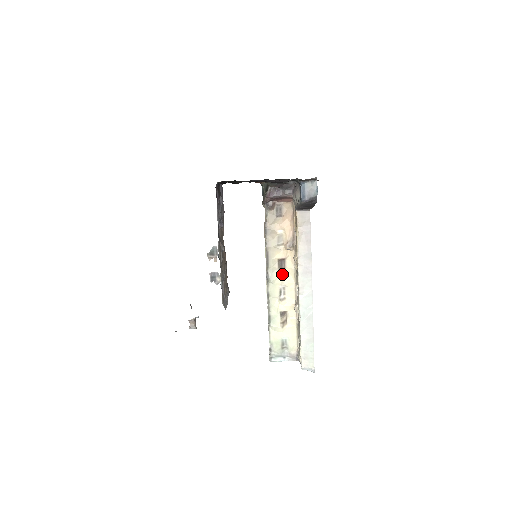
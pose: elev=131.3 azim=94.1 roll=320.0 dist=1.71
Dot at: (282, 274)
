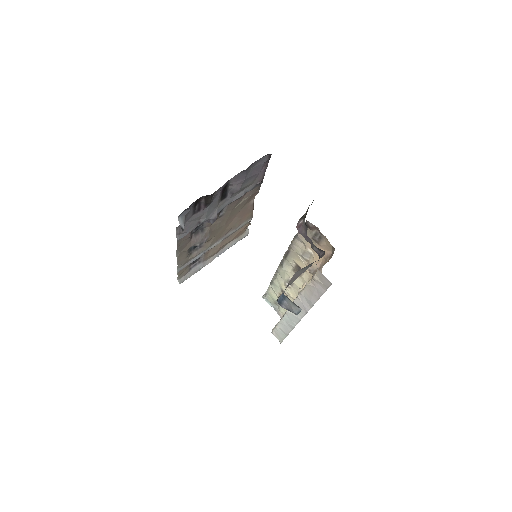
Dot at: occluded
